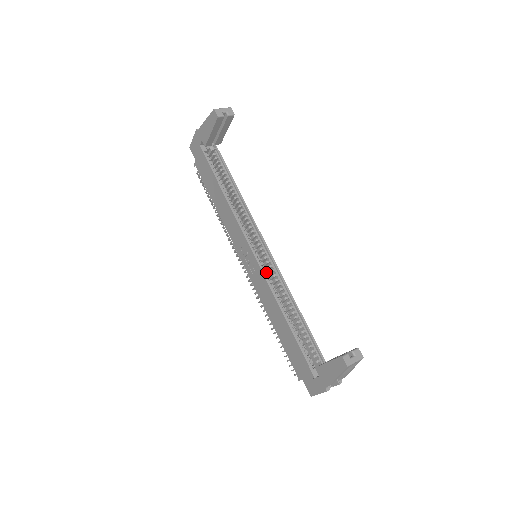
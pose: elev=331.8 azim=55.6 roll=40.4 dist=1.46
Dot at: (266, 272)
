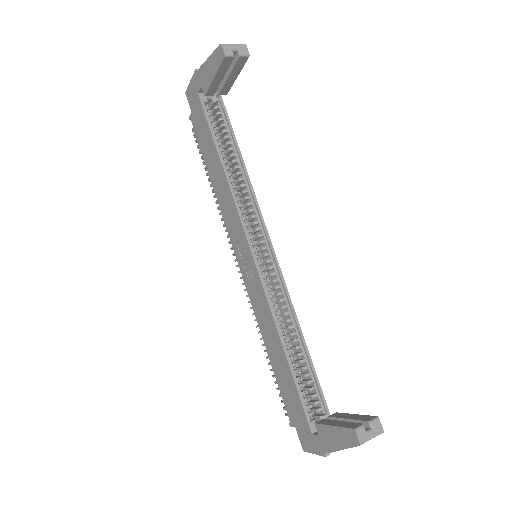
Dot at: (266, 282)
